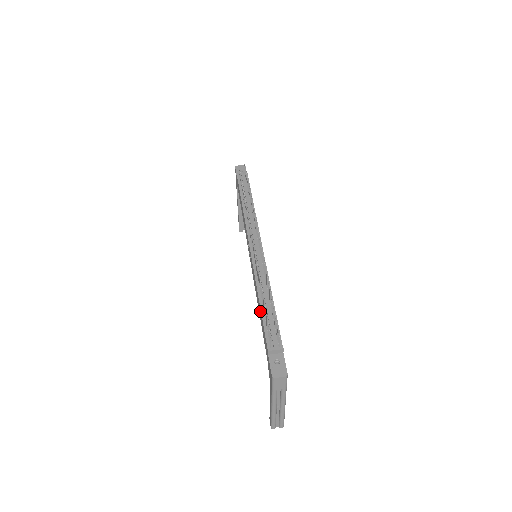
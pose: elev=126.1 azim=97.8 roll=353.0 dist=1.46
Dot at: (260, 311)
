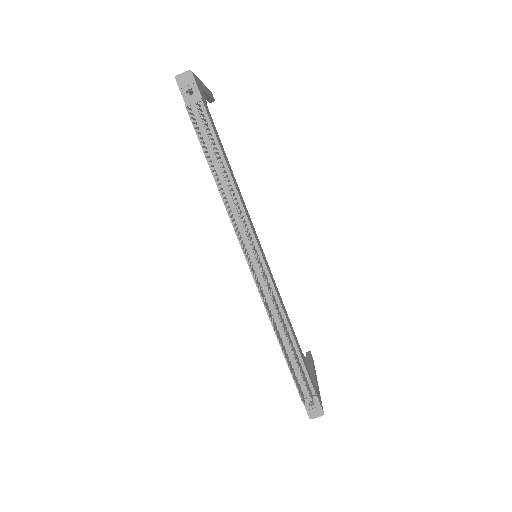
Dot at: (282, 351)
